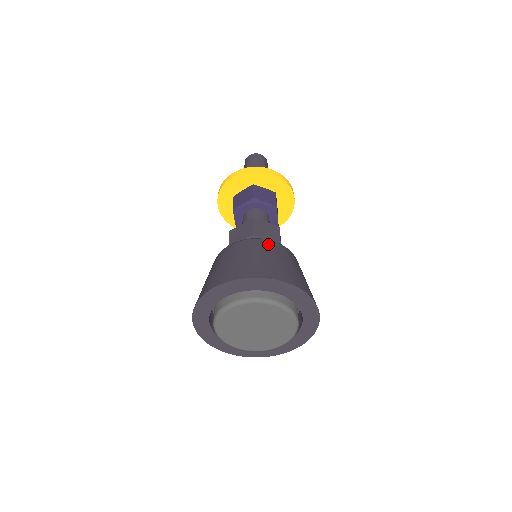
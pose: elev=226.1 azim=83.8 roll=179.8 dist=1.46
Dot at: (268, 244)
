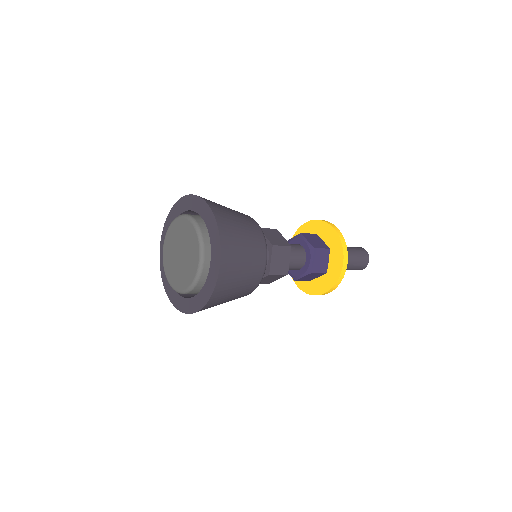
Dot at: occluded
